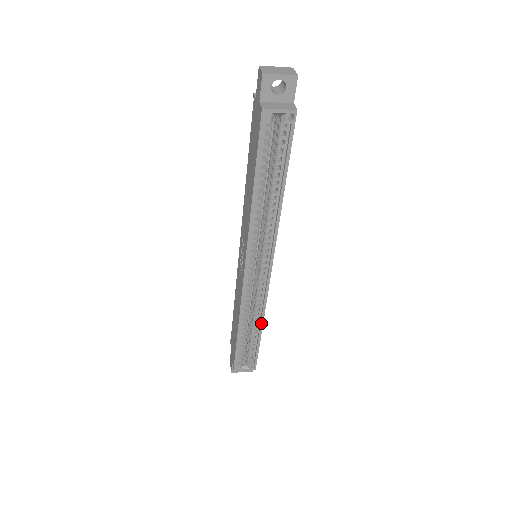
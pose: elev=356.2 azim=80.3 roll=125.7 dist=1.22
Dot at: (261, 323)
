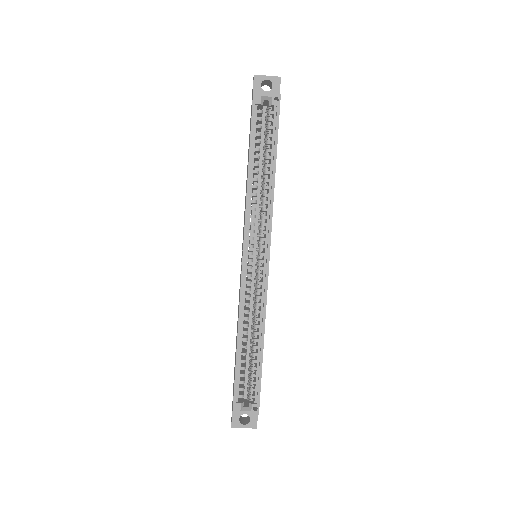
Dot at: (262, 334)
